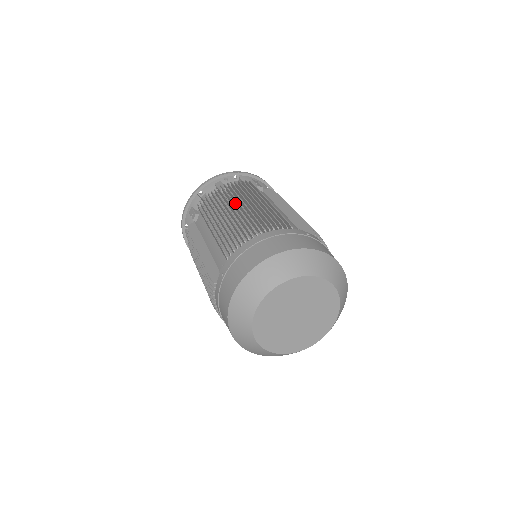
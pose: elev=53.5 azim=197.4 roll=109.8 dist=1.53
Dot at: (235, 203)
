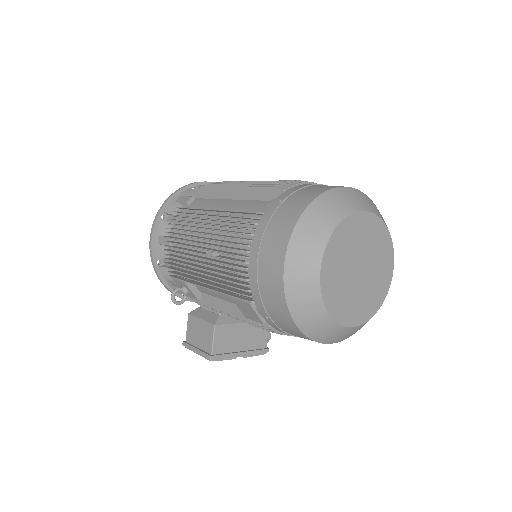
Dot at: occluded
